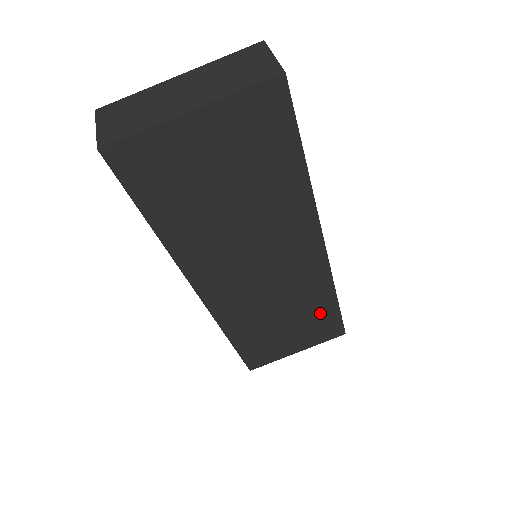
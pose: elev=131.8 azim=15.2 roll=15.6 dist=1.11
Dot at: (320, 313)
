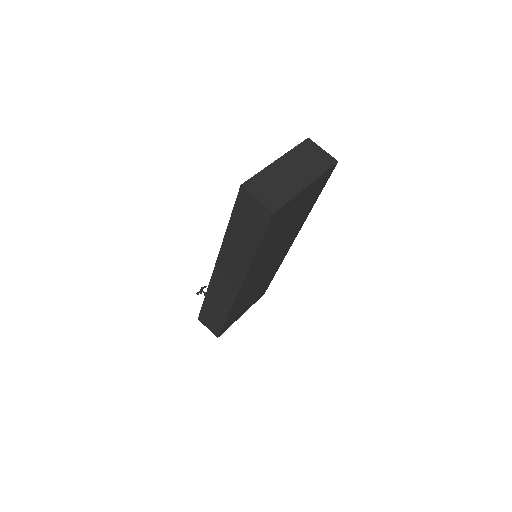
Dot at: (266, 284)
